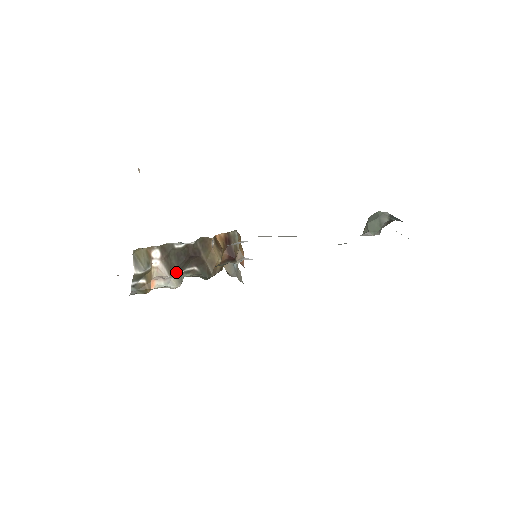
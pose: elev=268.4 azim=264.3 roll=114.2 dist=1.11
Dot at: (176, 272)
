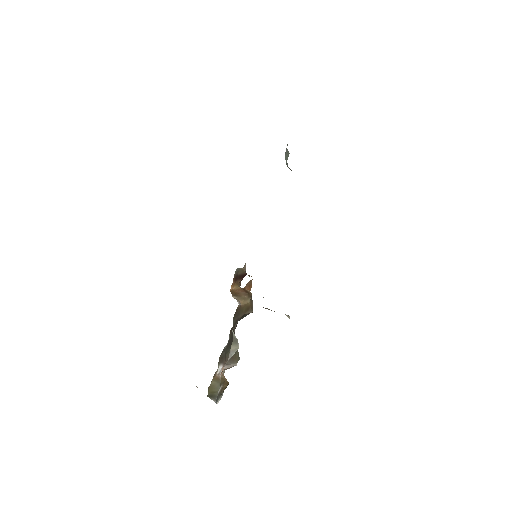
Dot at: (236, 351)
